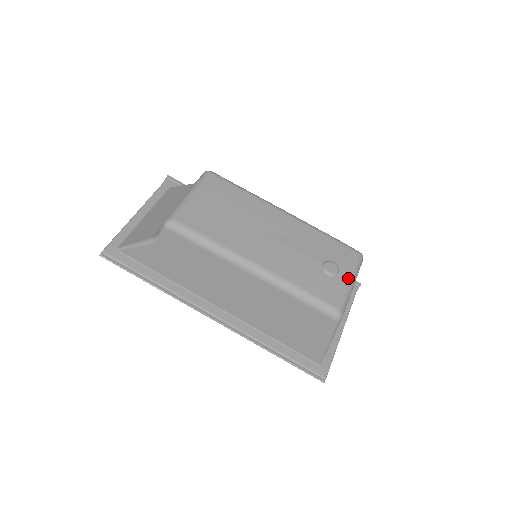
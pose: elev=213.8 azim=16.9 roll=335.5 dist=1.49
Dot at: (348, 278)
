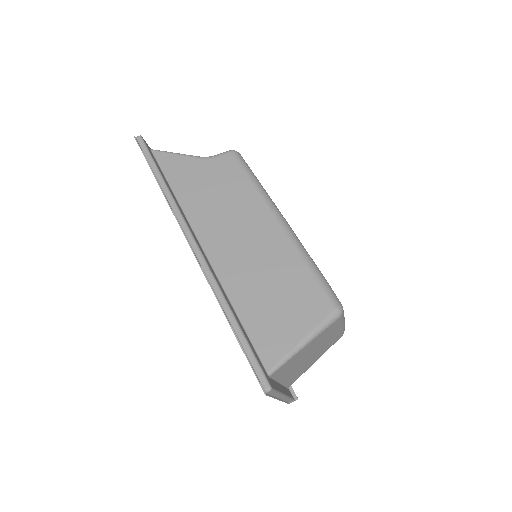
Dot at: occluded
